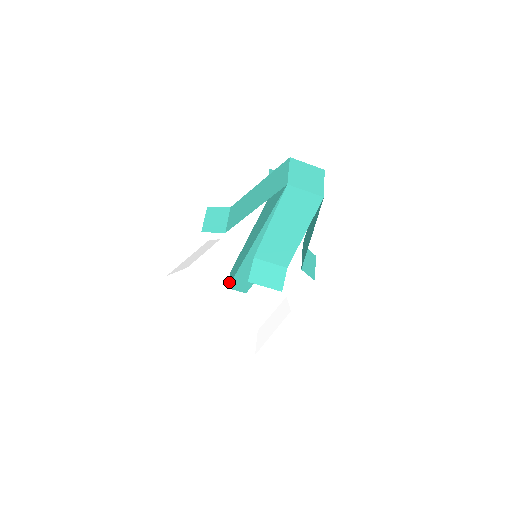
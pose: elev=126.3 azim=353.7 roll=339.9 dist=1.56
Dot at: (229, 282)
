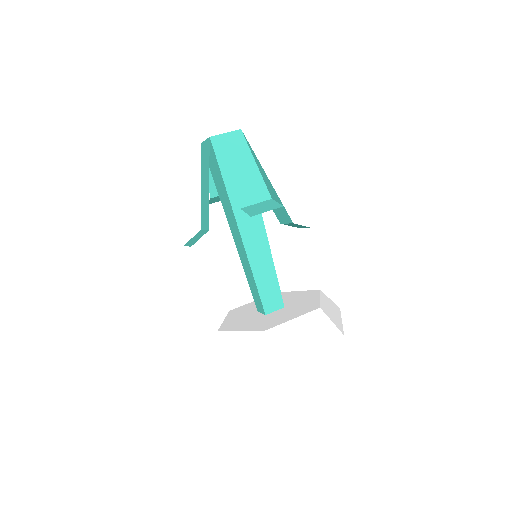
Dot at: (262, 309)
